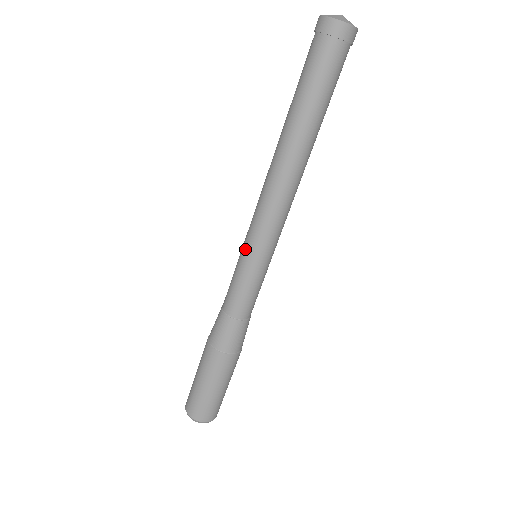
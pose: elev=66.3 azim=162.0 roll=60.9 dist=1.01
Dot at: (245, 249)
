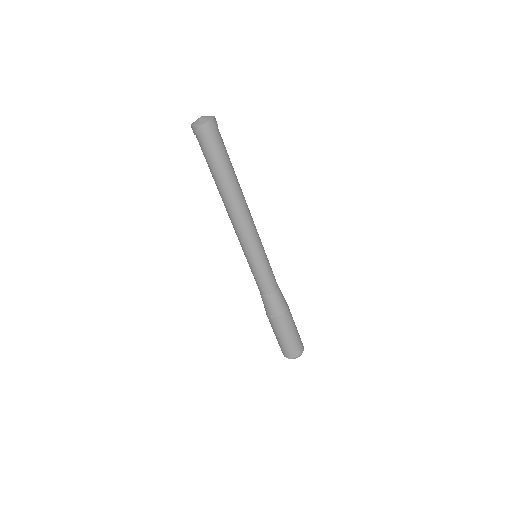
Dot at: (245, 256)
